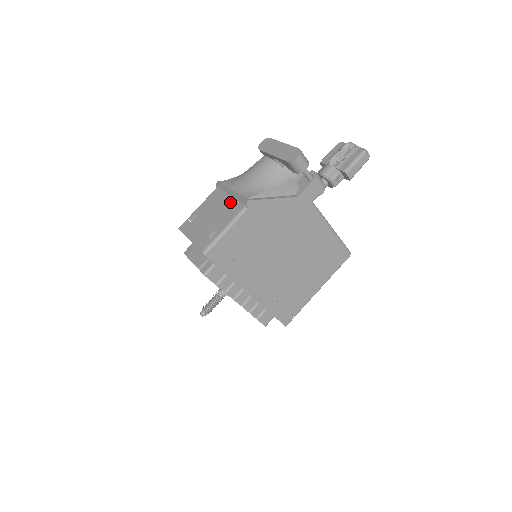
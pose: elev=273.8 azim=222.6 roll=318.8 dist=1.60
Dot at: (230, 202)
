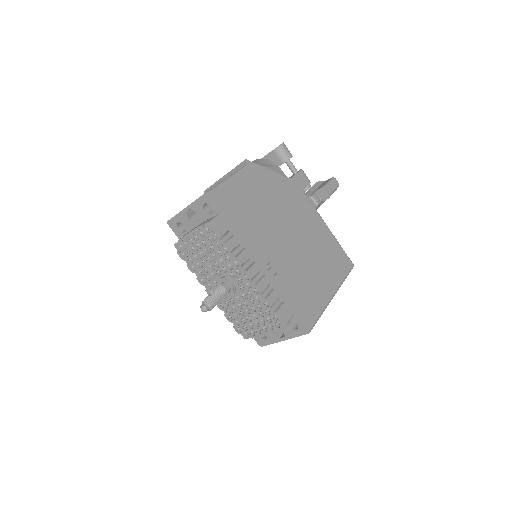
Dot at: occluded
